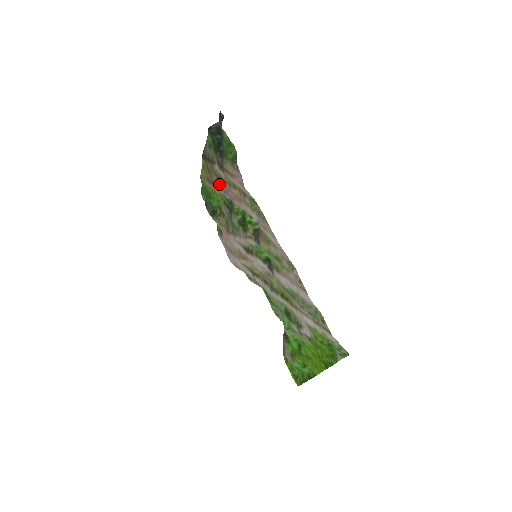
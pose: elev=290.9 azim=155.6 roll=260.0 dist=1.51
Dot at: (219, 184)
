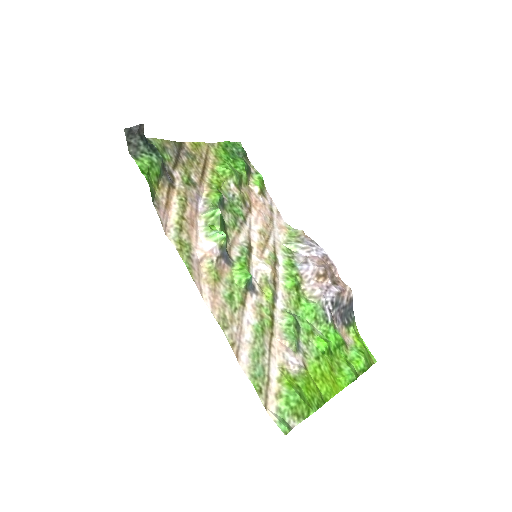
Dot at: (196, 182)
